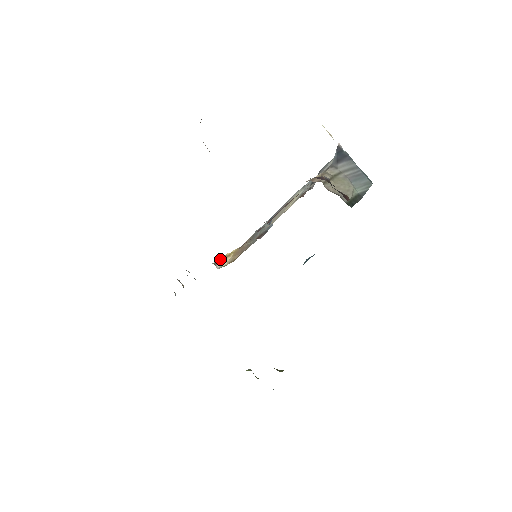
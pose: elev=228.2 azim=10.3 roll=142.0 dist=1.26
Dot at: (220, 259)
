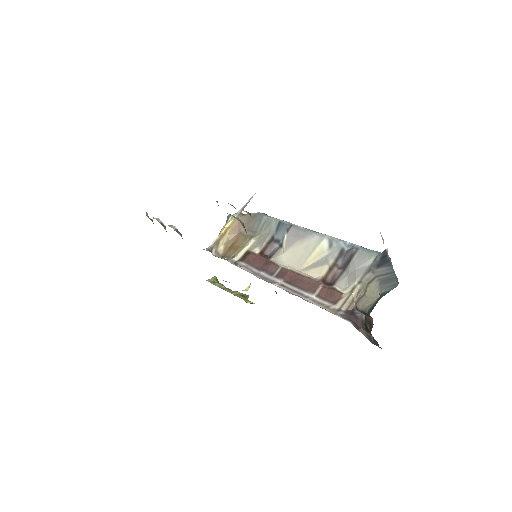
Dot at: (216, 241)
